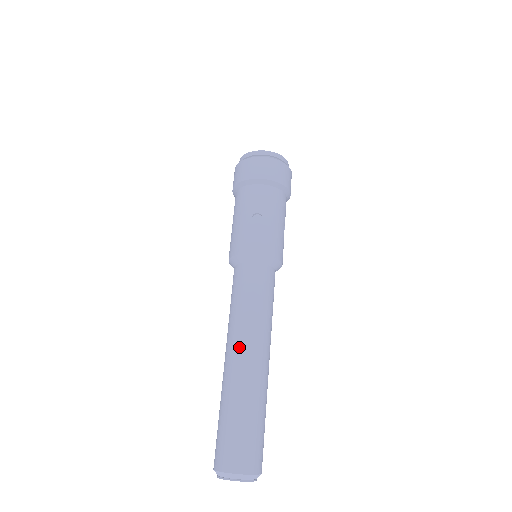
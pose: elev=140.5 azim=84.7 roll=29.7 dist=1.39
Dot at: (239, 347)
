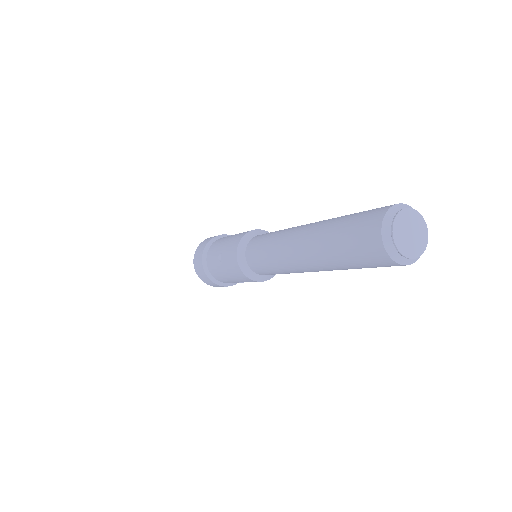
Dot at: (304, 225)
